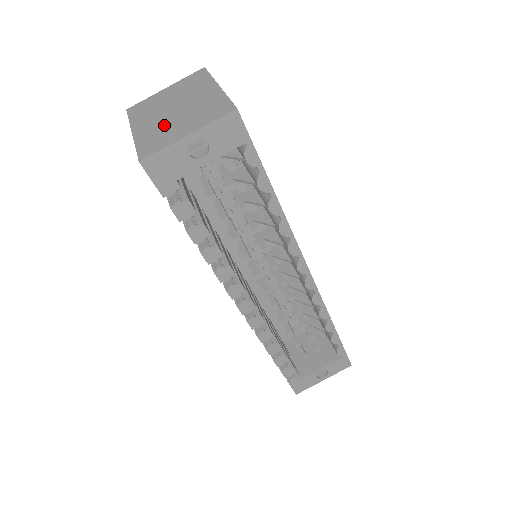
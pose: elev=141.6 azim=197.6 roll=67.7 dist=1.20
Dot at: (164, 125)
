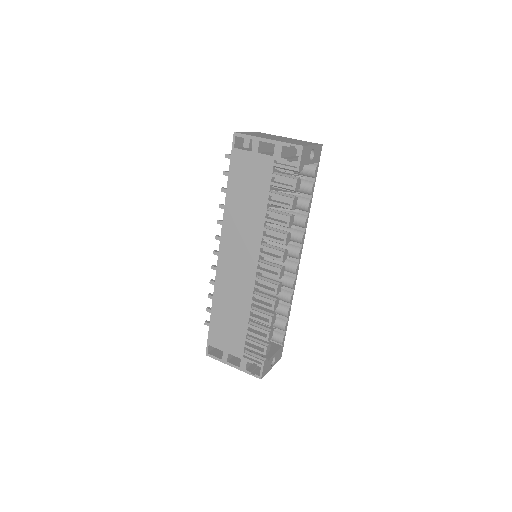
Dot at: (287, 140)
